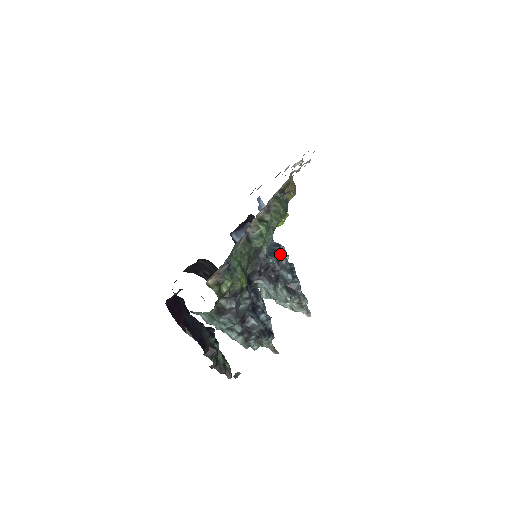
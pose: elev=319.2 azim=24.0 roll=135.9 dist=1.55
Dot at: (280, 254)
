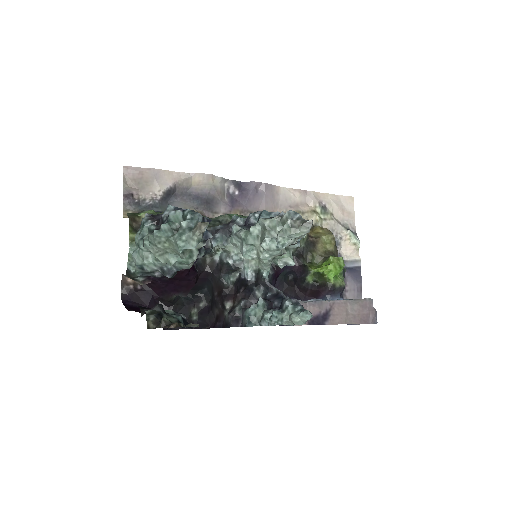
Dot at: occluded
